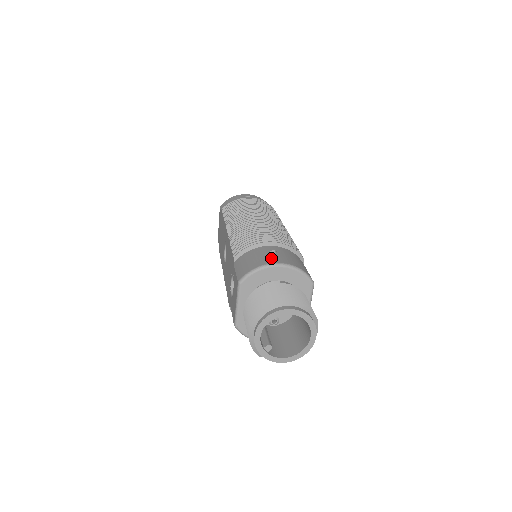
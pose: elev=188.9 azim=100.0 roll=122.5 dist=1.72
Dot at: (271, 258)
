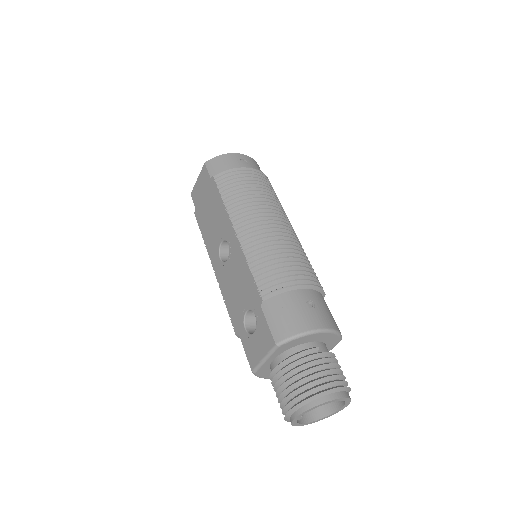
Dot at: (312, 318)
